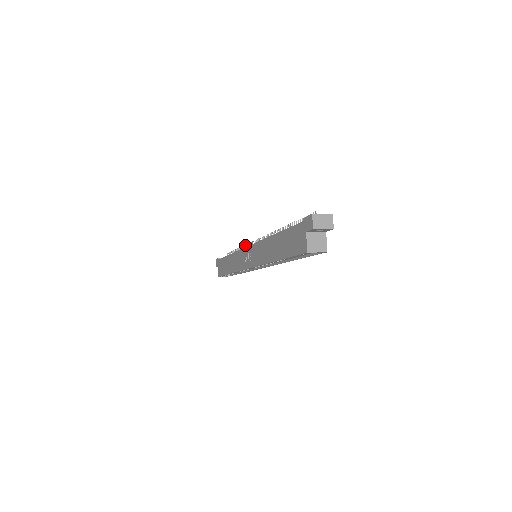
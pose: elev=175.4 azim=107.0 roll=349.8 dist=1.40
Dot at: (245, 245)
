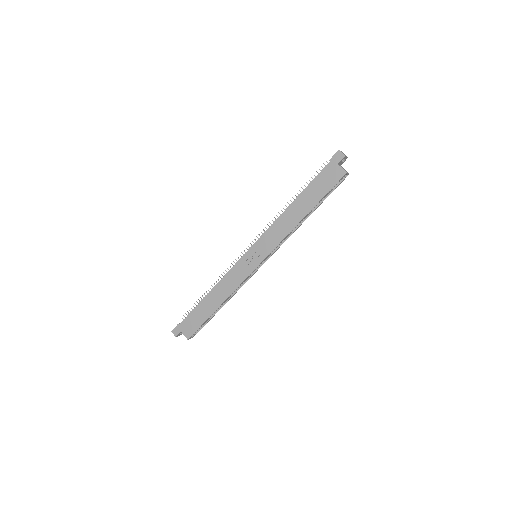
Dot at: (223, 272)
